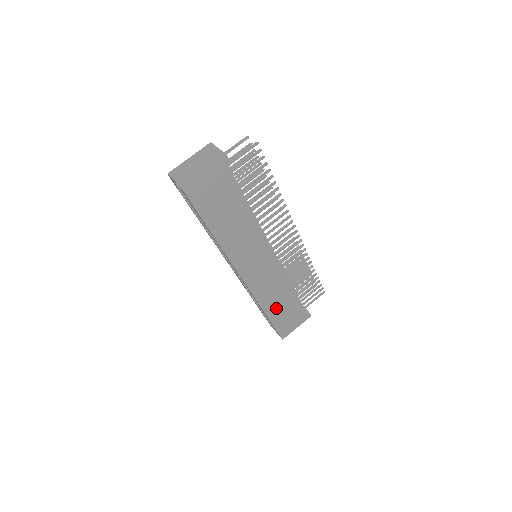
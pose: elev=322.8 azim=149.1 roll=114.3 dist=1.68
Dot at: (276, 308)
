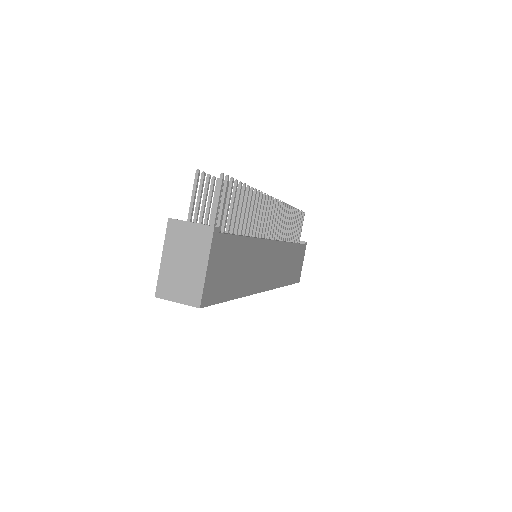
Dot at: (289, 272)
